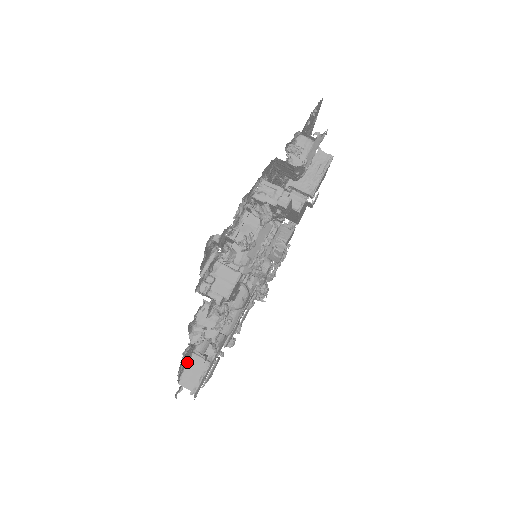
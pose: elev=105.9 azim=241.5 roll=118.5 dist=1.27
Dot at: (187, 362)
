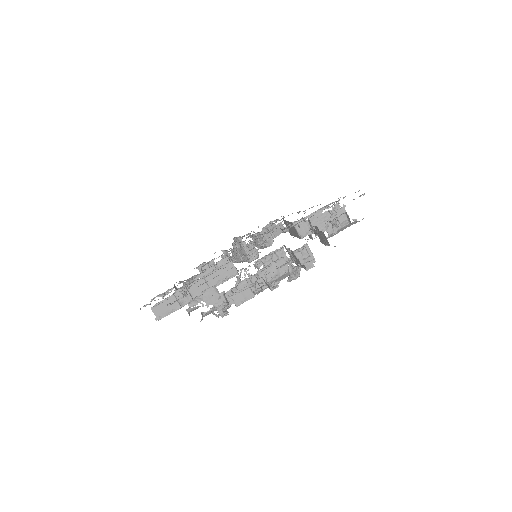
Dot at: (166, 298)
